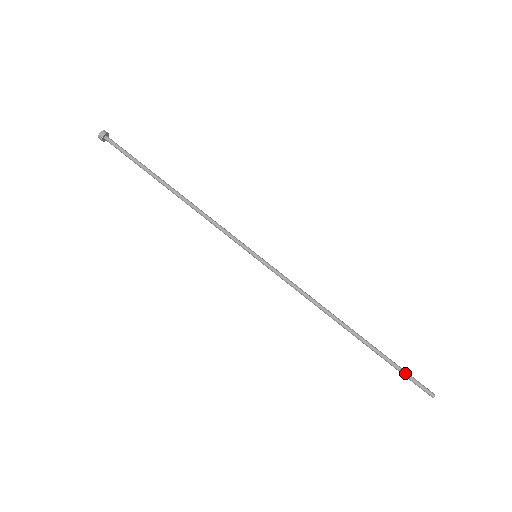
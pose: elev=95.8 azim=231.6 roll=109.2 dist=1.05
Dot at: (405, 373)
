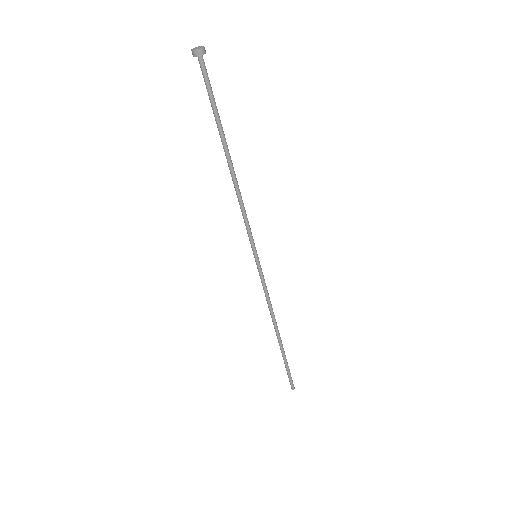
Dot at: (288, 372)
